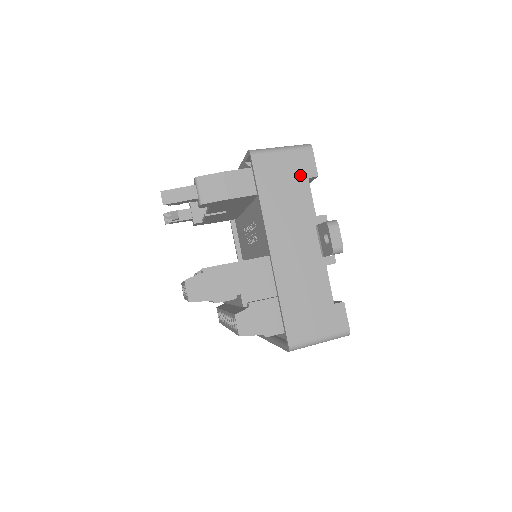
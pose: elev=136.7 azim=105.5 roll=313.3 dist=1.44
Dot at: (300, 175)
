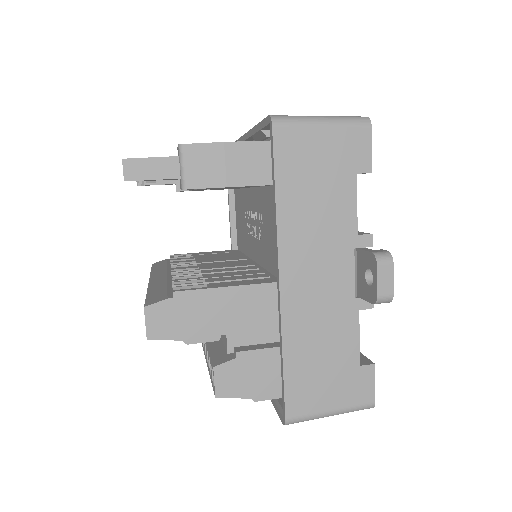
Dot at: (345, 167)
